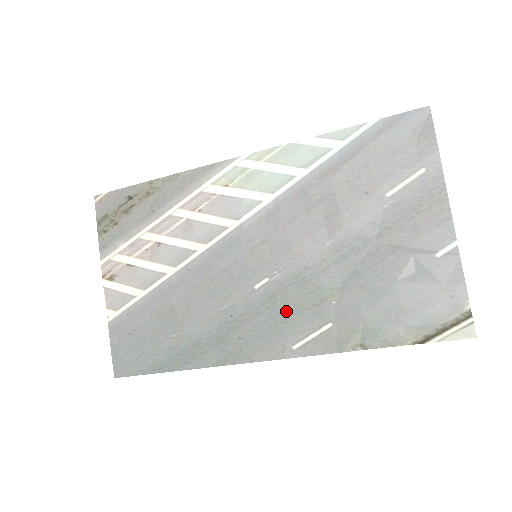
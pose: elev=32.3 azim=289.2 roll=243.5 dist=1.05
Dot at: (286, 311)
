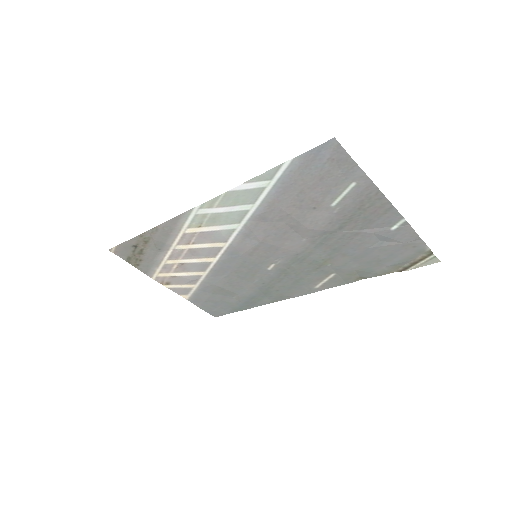
Dot at: (299, 275)
